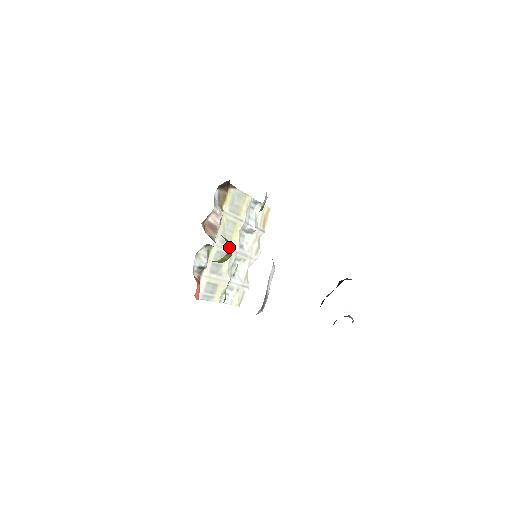
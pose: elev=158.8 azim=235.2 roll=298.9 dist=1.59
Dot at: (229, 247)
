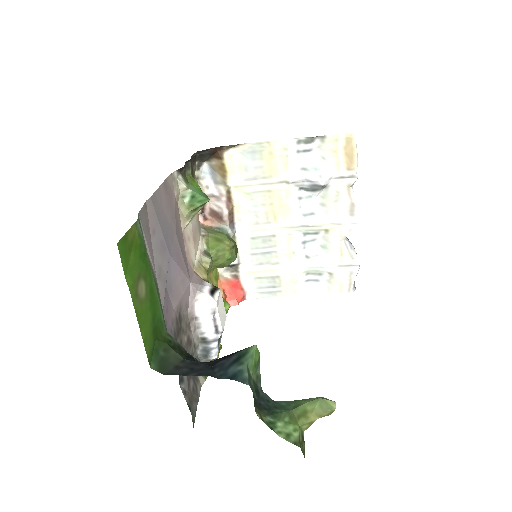
Dot at: (276, 225)
